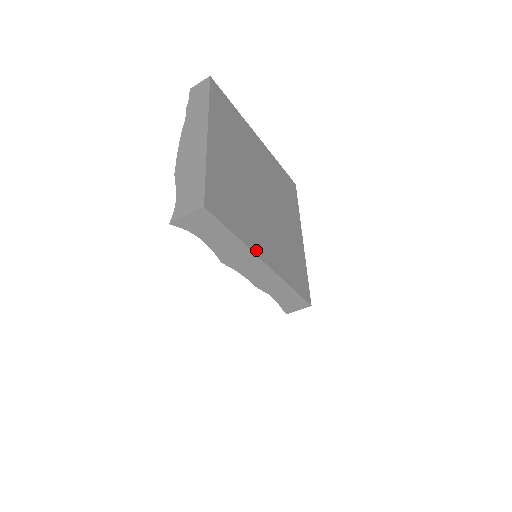
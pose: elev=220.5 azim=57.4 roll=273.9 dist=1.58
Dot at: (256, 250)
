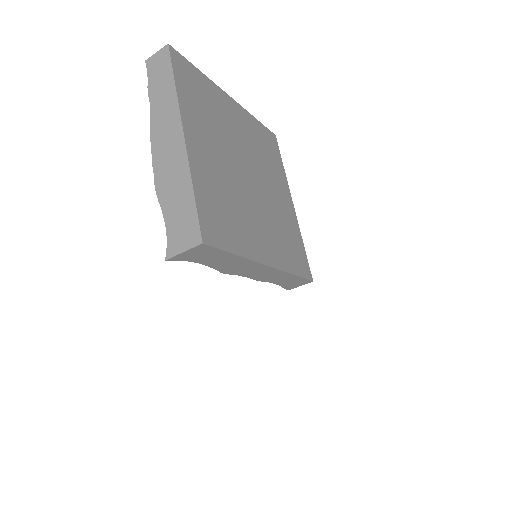
Dot at: (257, 256)
